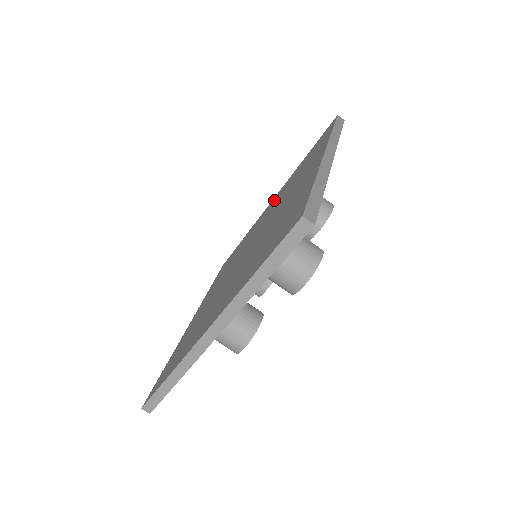
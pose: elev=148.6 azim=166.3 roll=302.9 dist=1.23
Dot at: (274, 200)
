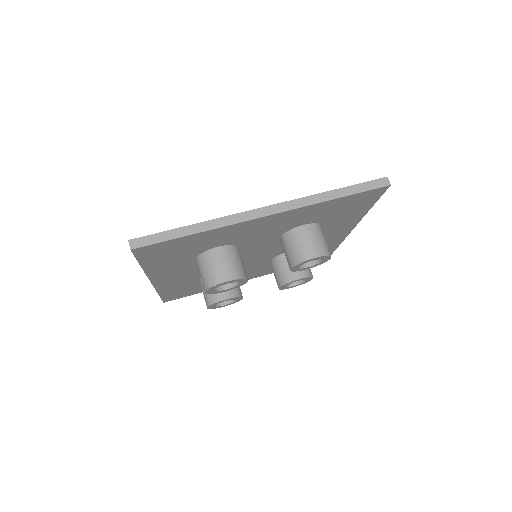
Dot at: occluded
